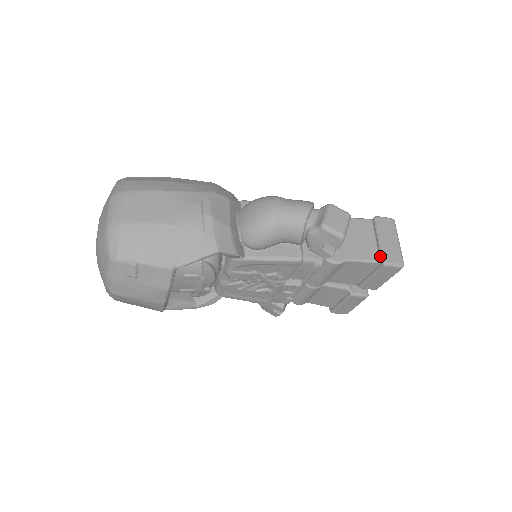
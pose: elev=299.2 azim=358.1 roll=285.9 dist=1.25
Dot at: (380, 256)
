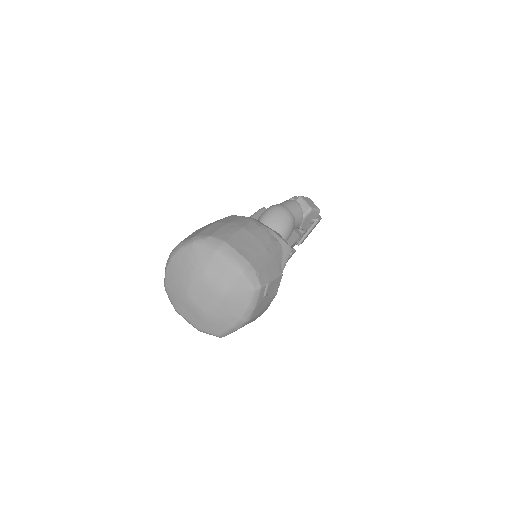
Dot at: occluded
